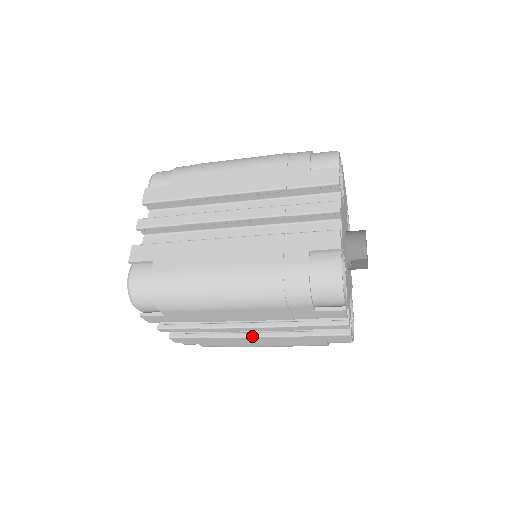
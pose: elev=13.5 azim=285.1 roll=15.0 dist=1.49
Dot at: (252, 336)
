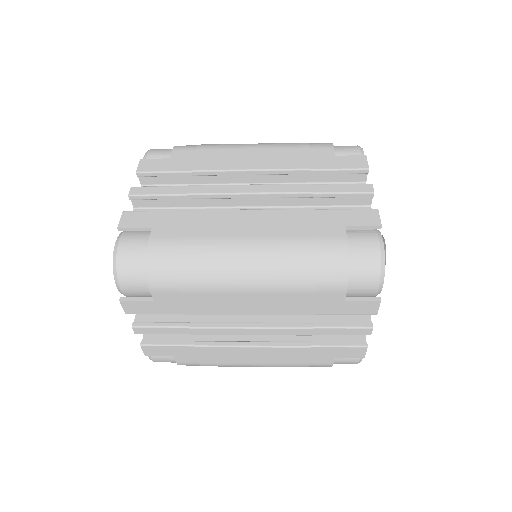
Dot at: (249, 345)
